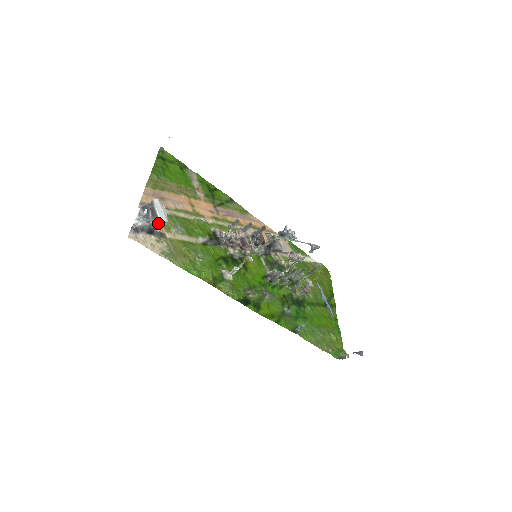
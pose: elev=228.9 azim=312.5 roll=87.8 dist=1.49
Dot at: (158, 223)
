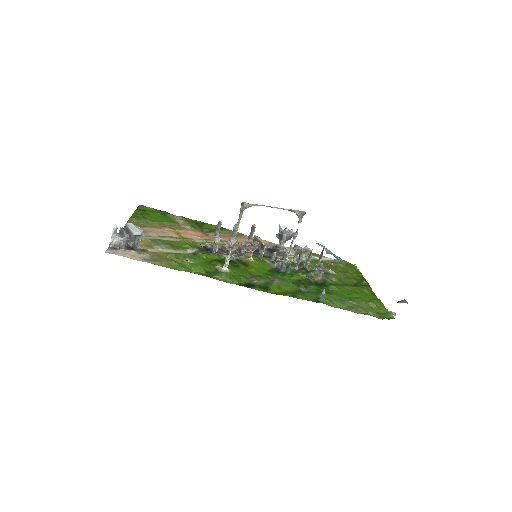
Dot at: (134, 238)
